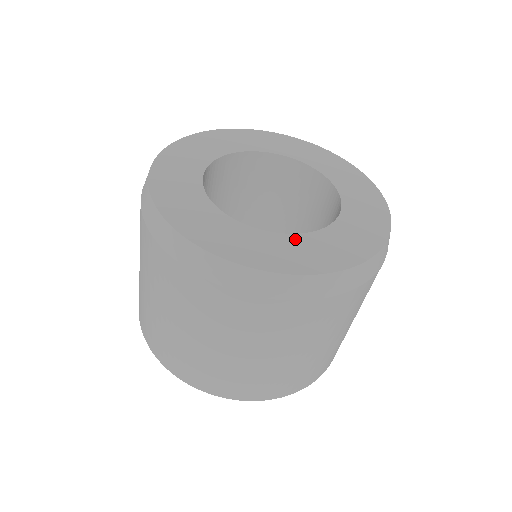
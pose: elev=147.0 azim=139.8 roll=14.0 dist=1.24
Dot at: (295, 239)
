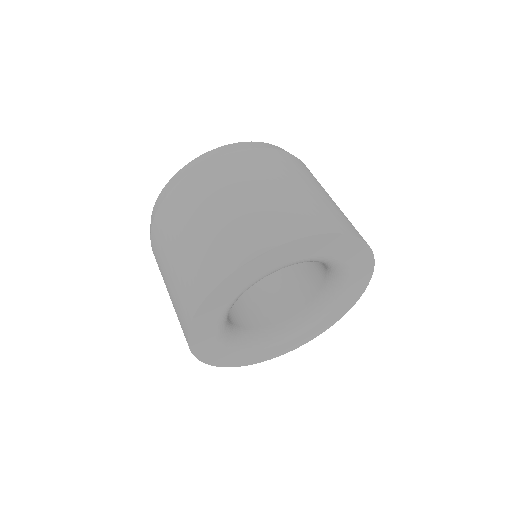
Dot at: occluded
